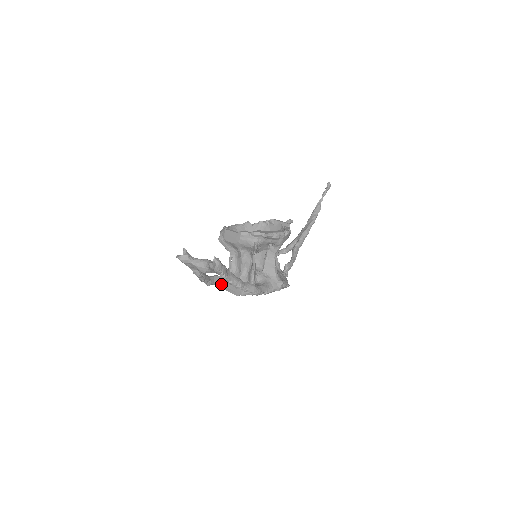
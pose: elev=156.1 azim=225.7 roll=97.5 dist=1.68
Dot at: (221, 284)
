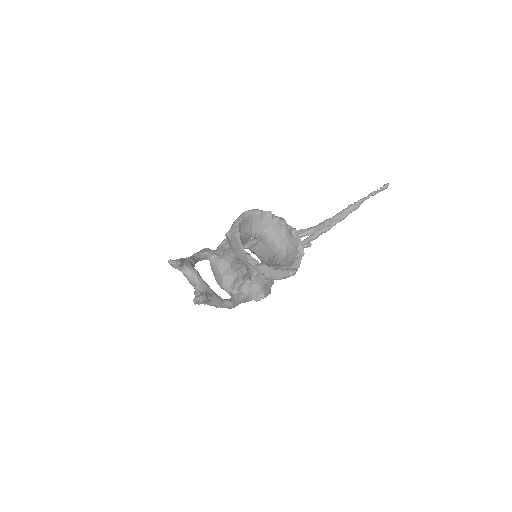
Dot at: occluded
